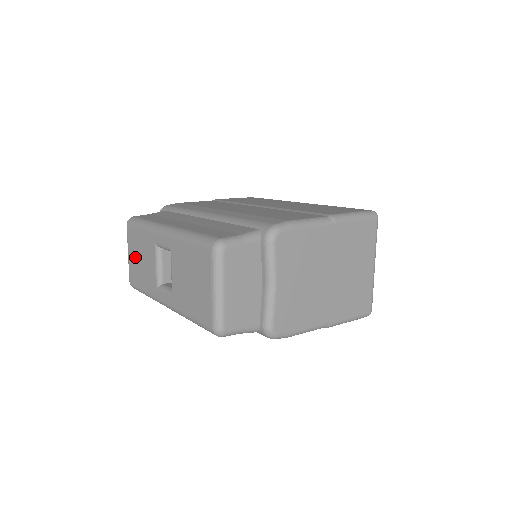
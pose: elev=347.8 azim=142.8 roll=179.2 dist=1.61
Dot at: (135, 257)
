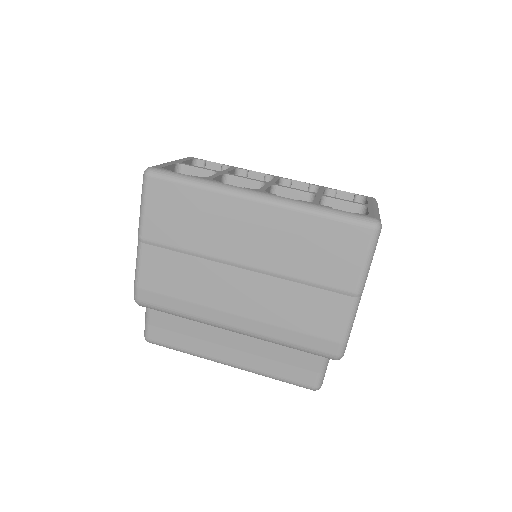
Dot at: occluded
